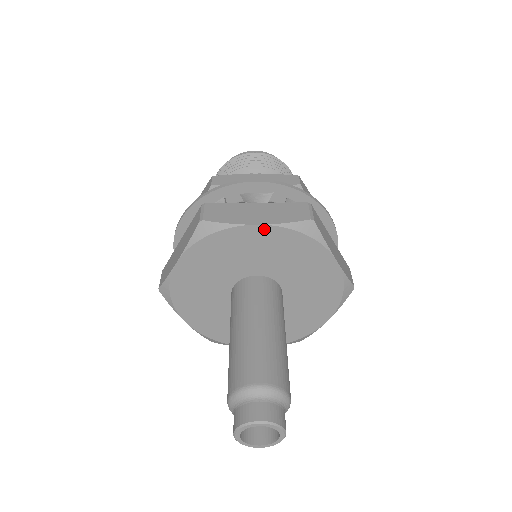
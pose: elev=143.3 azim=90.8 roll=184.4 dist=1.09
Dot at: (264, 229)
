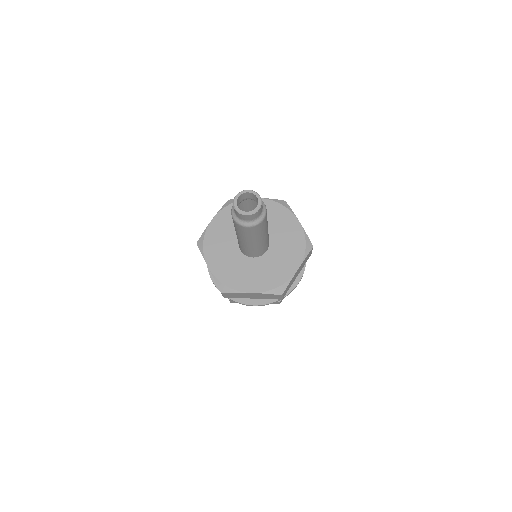
Dot at: occluded
